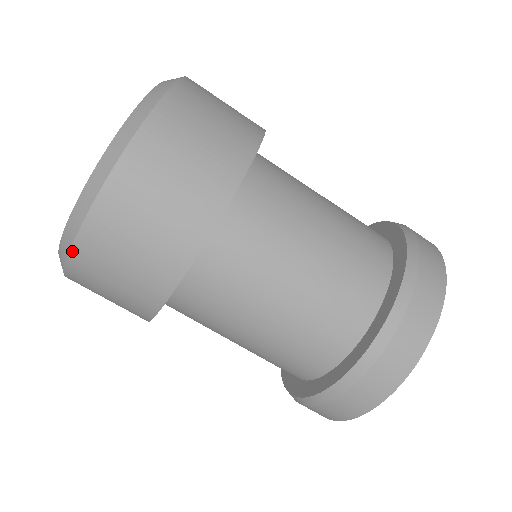
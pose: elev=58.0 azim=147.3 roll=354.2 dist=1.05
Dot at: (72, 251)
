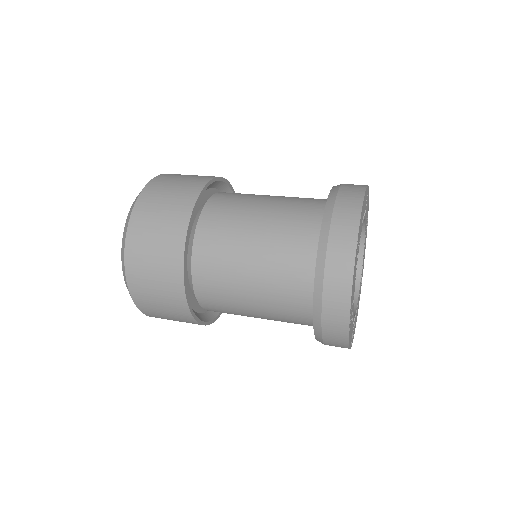
Dot at: (142, 312)
